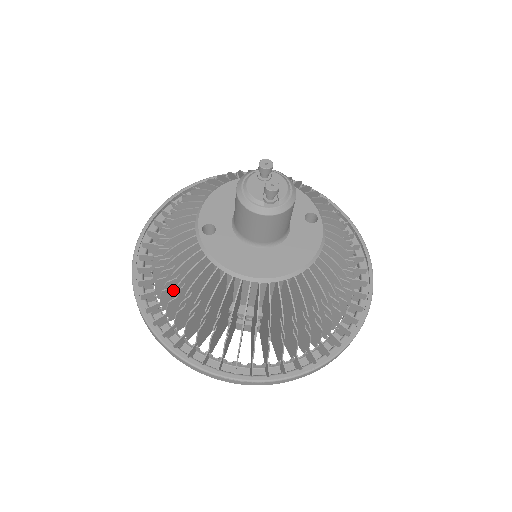
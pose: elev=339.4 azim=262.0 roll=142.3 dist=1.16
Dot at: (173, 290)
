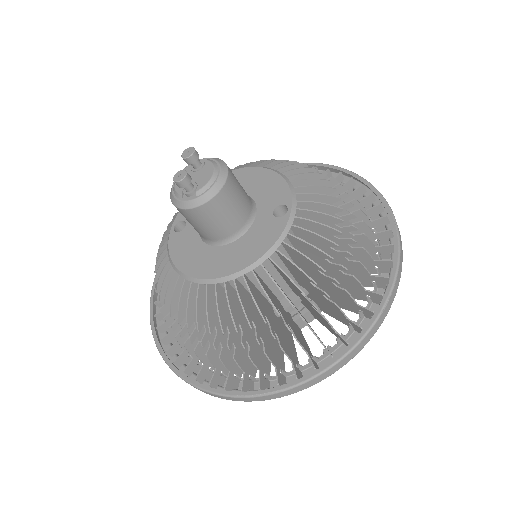
Dot at: occluded
